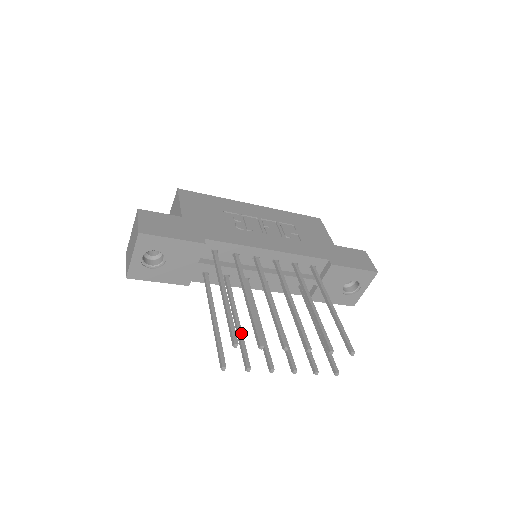
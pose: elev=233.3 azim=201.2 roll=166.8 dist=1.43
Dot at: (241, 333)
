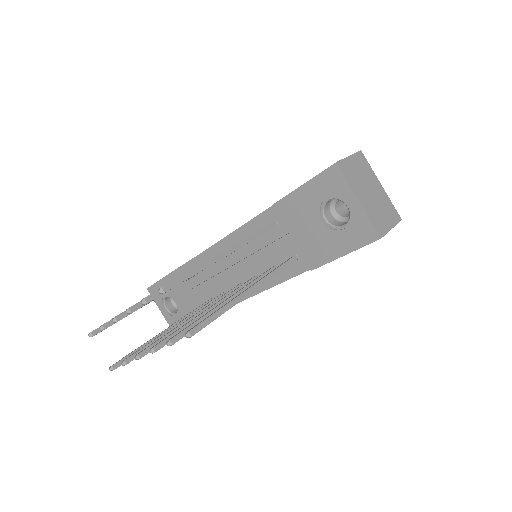
Dot at: (162, 334)
